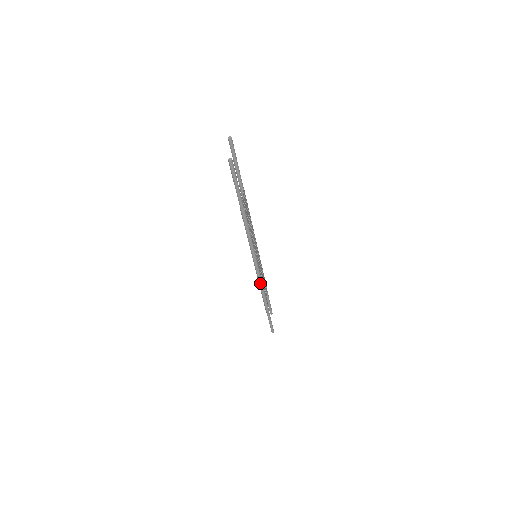
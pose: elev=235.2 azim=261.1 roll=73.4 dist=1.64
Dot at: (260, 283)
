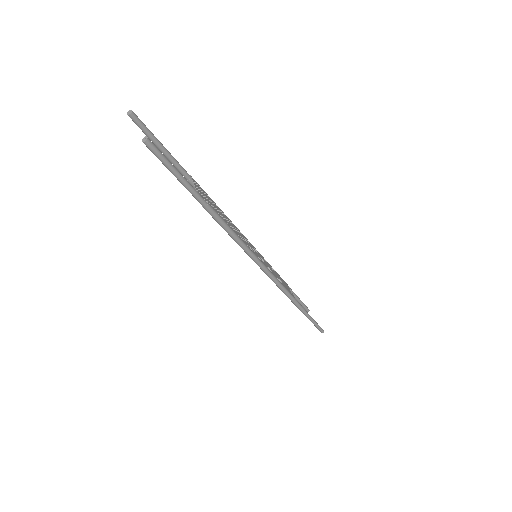
Dot at: (279, 286)
